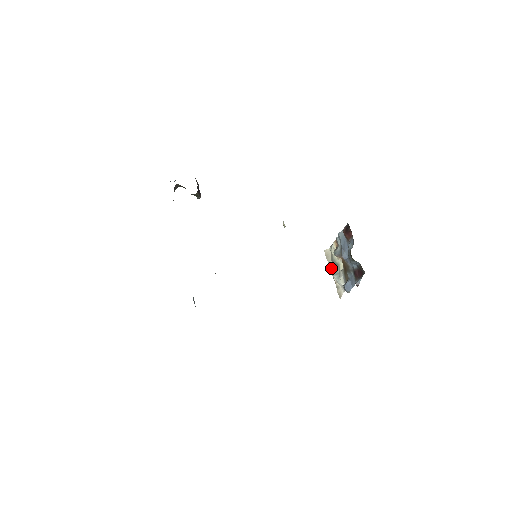
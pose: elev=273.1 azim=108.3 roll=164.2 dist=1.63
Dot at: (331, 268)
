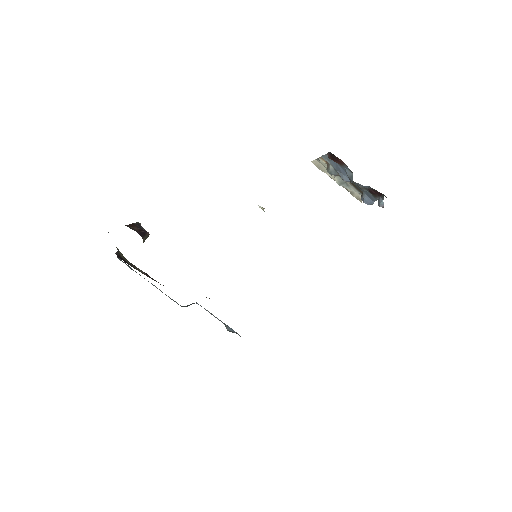
Dot at: (331, 177)
